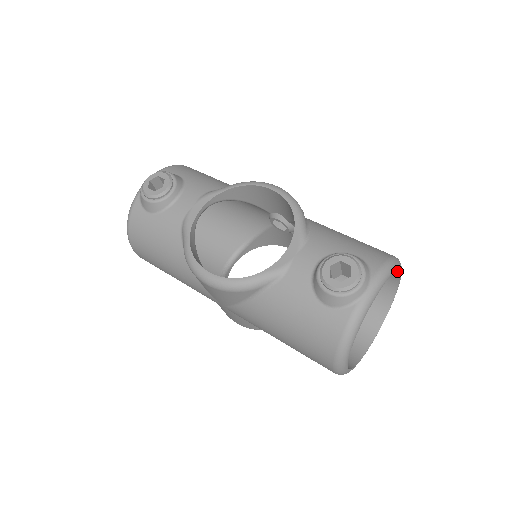
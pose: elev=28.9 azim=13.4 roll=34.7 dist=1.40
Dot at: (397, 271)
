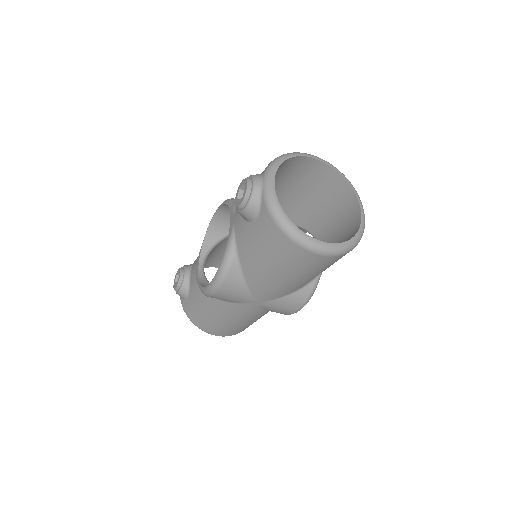
Dot at: (309, 160)
